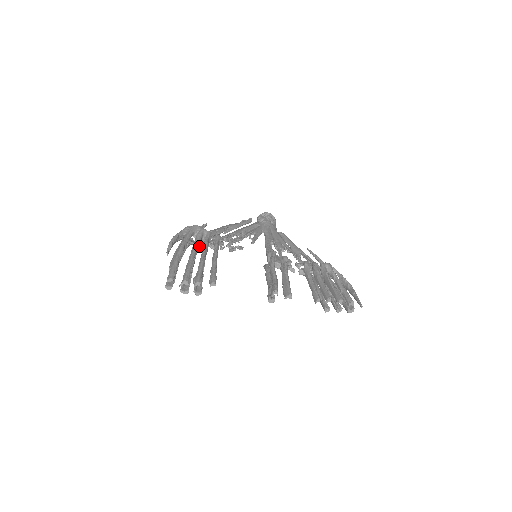
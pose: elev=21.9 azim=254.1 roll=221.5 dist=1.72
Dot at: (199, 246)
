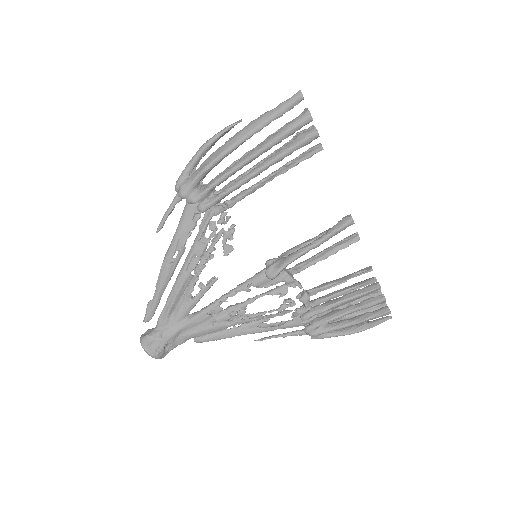
Dot at: (207, 193)
